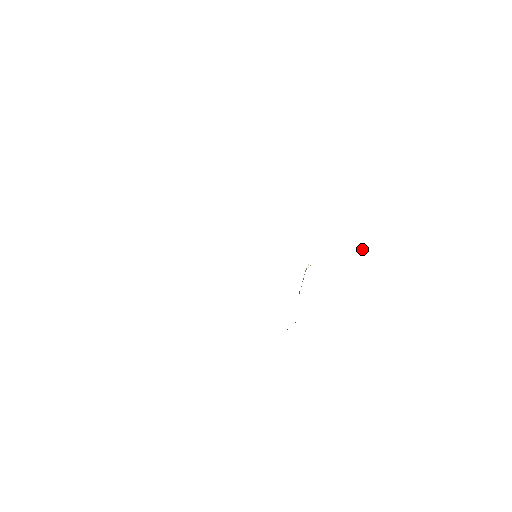
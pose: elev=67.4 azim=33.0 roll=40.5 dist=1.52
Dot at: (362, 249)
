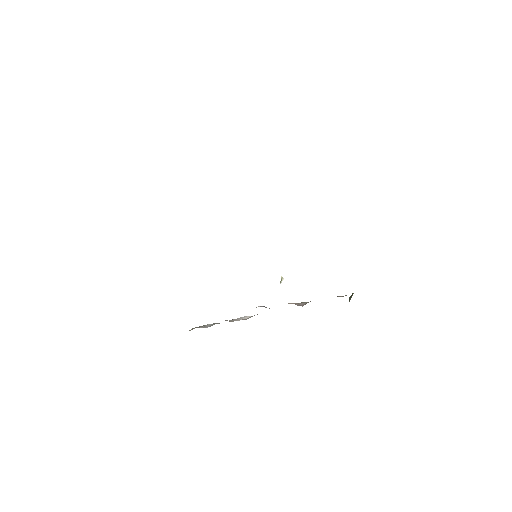
Dot at: (351, 297)
